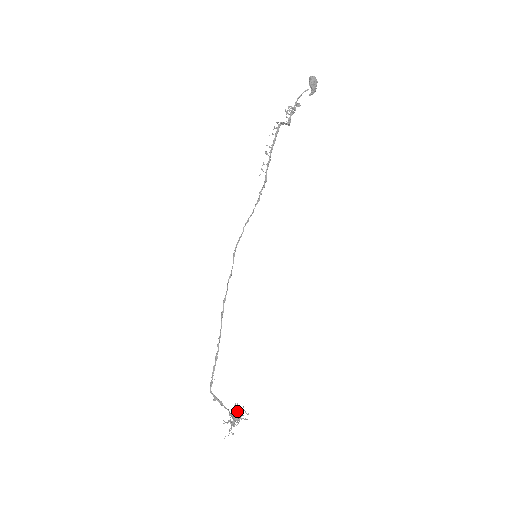
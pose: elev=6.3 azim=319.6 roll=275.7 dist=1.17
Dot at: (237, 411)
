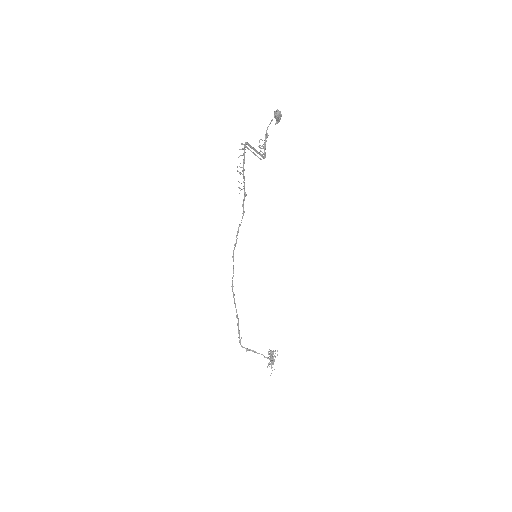
Dot at: (271, 354)
